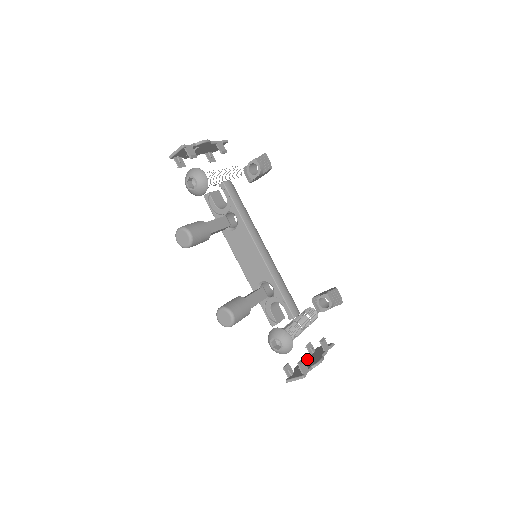
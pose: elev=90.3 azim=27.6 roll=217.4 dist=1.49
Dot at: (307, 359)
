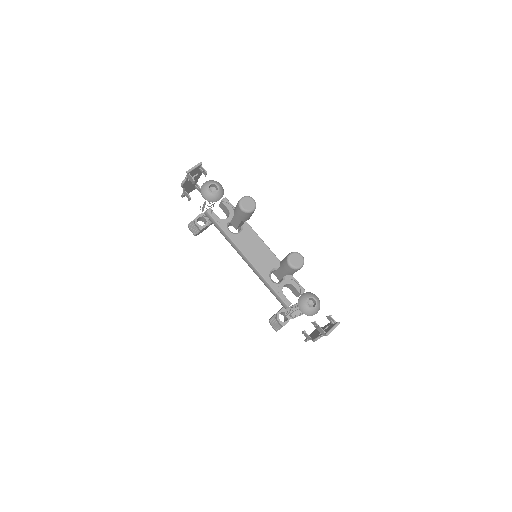
Dot at: (314, 335)
